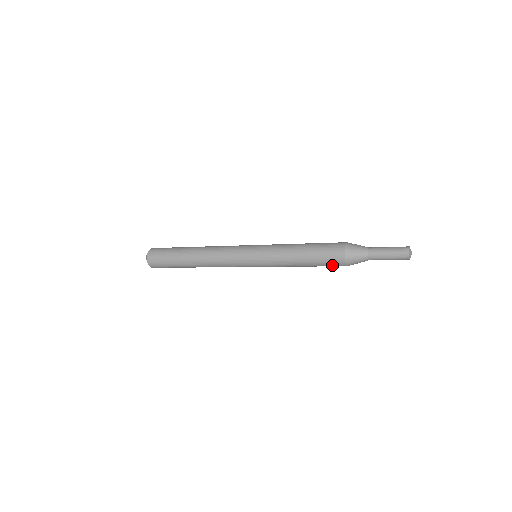
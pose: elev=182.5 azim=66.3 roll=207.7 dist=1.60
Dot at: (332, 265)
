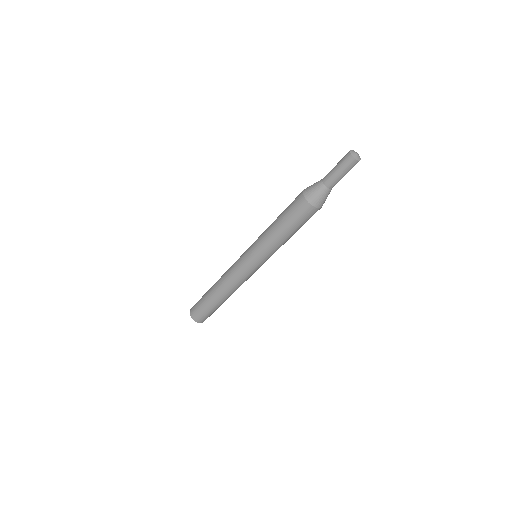
Dot at: (305, 216)
